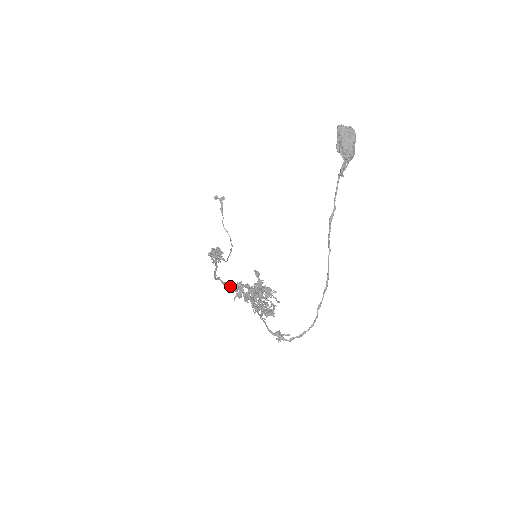
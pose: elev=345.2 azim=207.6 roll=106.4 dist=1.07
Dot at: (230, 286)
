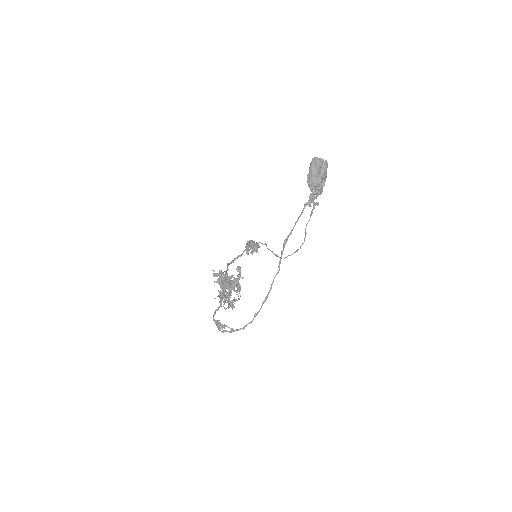
Dot at: (226, 273)
